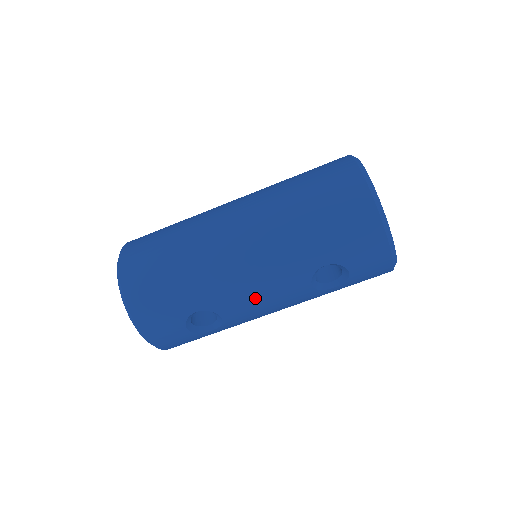
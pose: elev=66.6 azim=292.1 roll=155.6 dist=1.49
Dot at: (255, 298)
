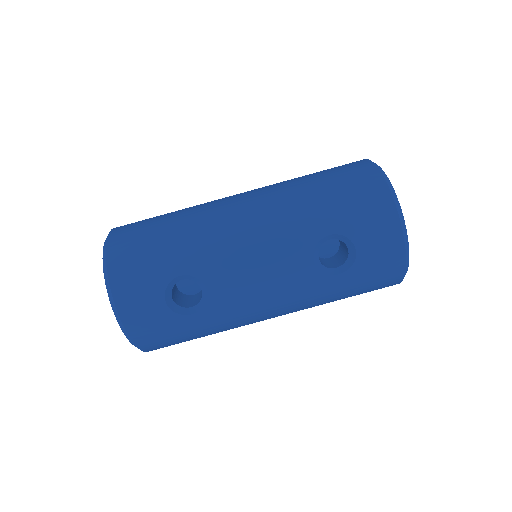
Dot at: (249, 267)
